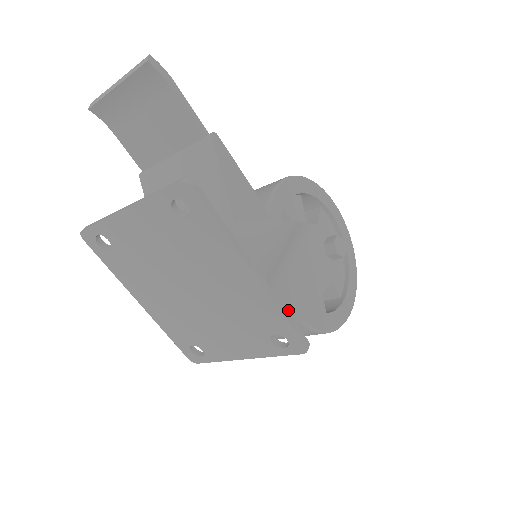
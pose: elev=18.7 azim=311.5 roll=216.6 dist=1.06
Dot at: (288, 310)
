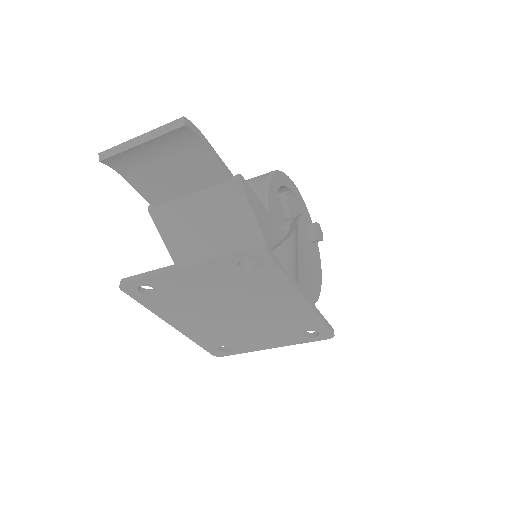
Dot at: occluded
